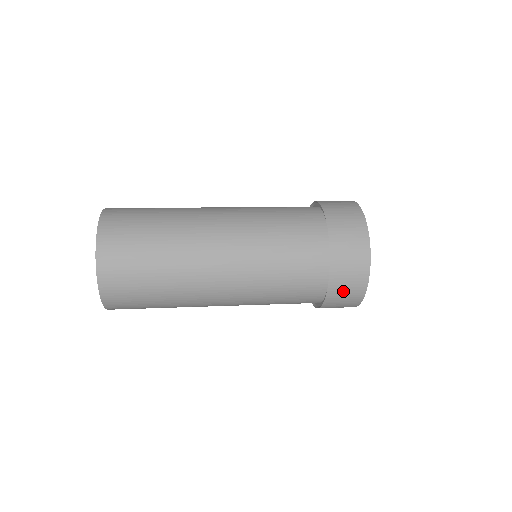
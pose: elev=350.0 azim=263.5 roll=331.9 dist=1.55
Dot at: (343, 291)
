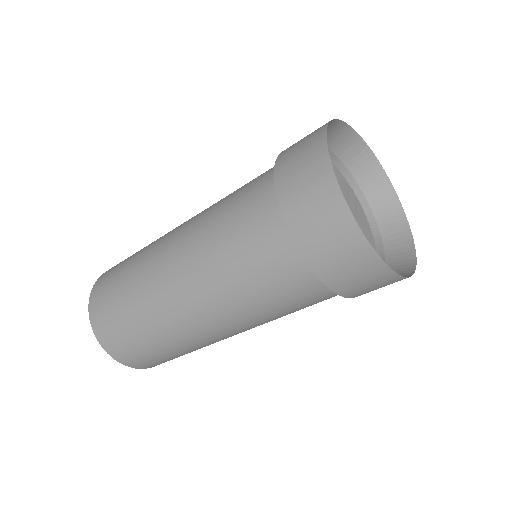
Dot at: (296, 150)
